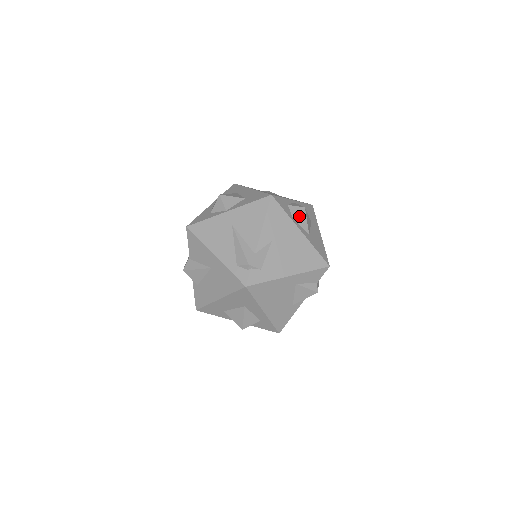
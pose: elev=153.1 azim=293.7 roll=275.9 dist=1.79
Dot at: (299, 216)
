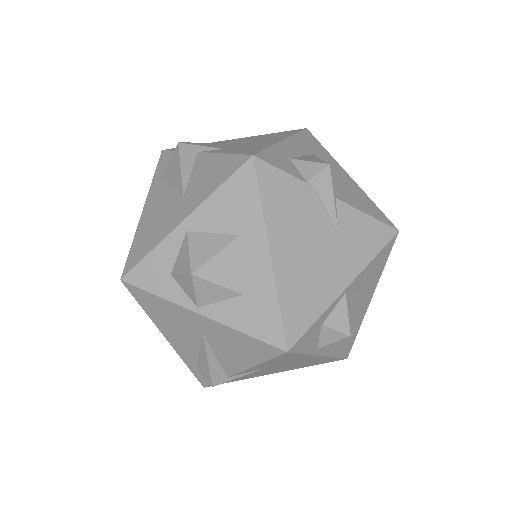
Dot at: occluded
